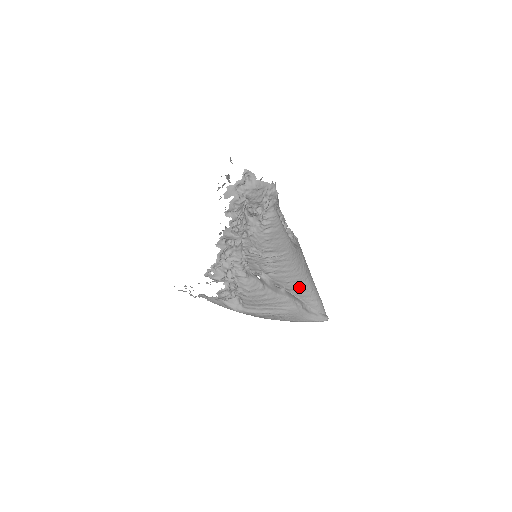
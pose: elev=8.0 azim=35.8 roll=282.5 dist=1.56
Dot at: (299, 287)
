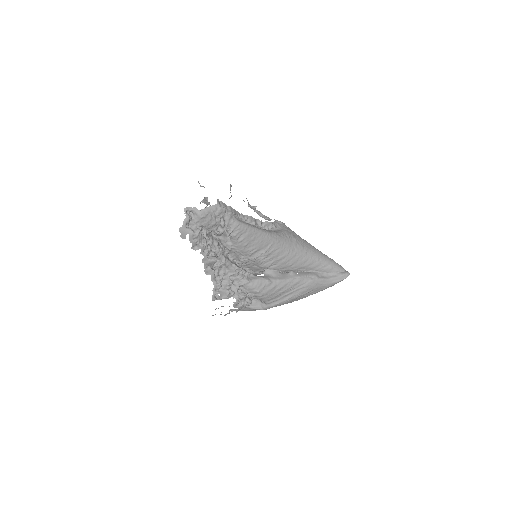
Dot at: (304, 263)
